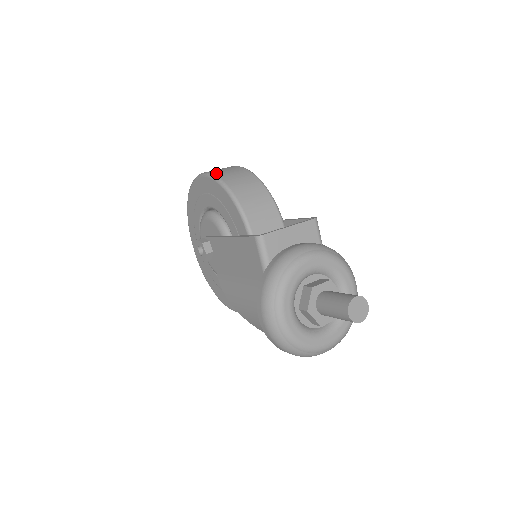
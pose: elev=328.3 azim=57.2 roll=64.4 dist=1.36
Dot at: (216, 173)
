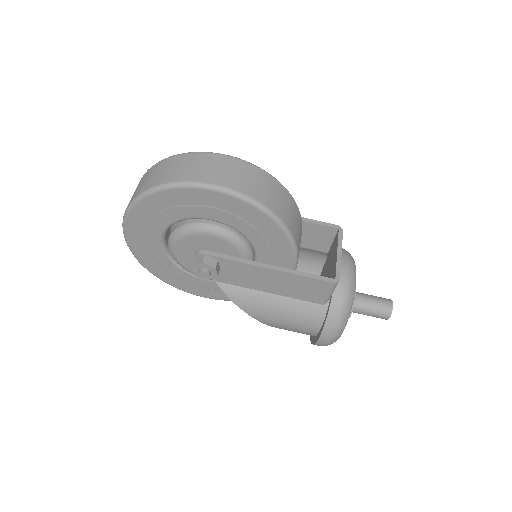
Dot at: (251, 193)
